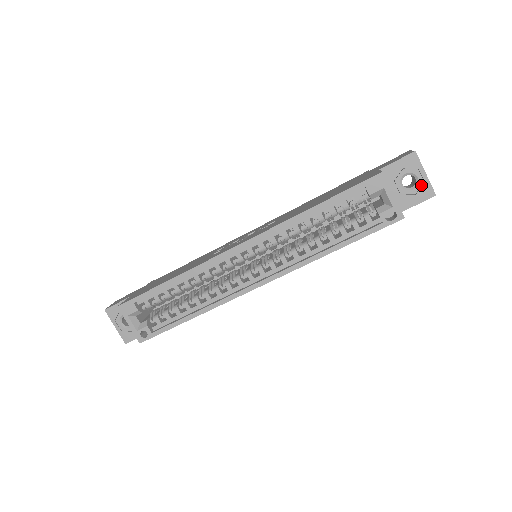
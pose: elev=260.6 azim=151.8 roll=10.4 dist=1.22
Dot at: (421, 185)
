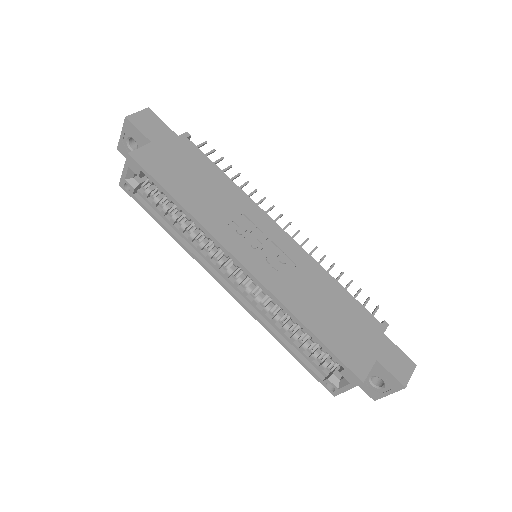
Dot at: (378, 391)
